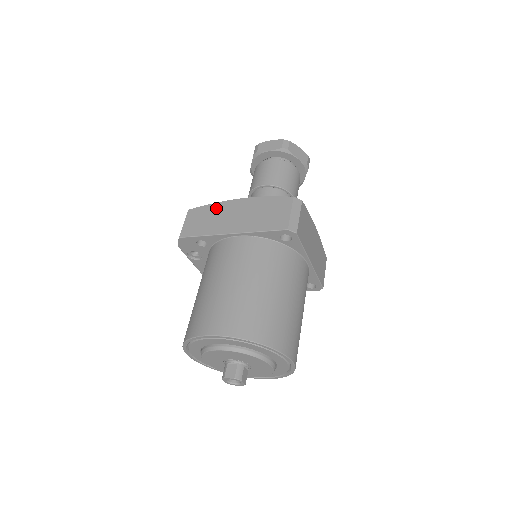
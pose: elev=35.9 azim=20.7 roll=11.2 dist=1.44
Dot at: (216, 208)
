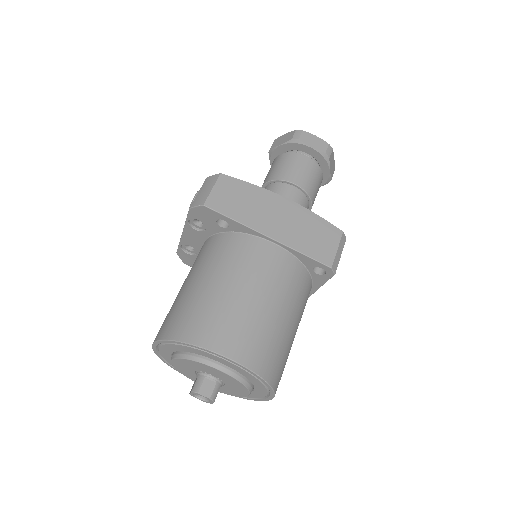
Dot at: (256, 193)
